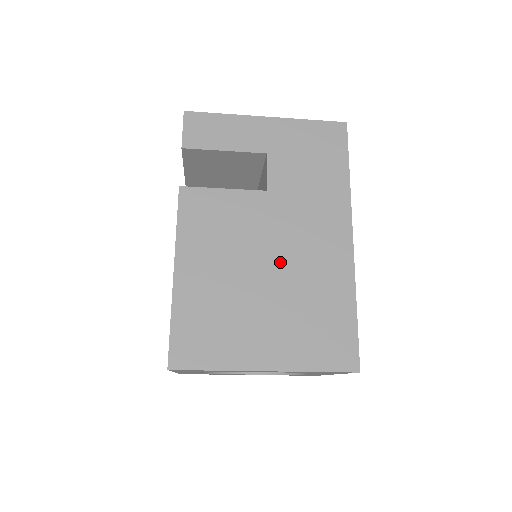
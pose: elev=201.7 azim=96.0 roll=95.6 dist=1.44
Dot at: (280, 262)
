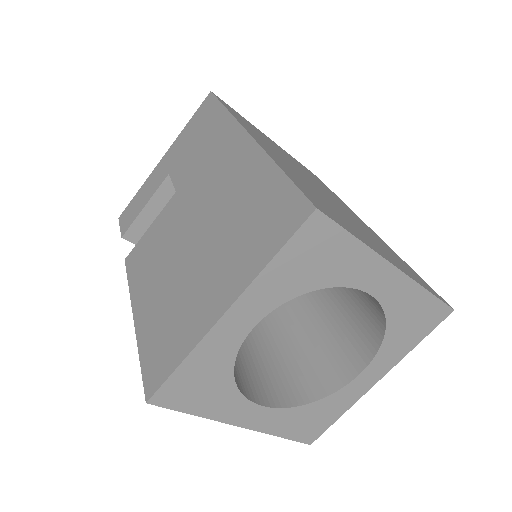
Dot at: (202, 219)
